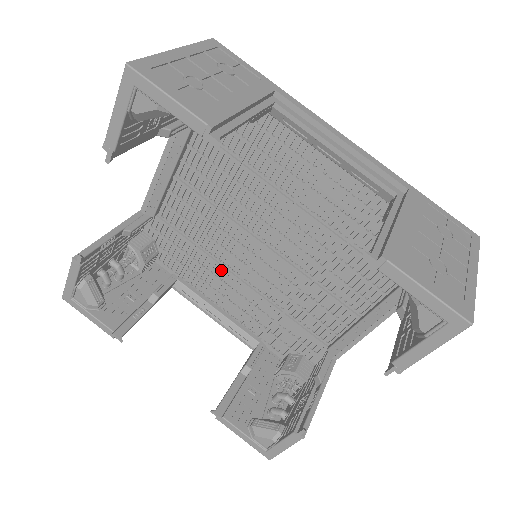
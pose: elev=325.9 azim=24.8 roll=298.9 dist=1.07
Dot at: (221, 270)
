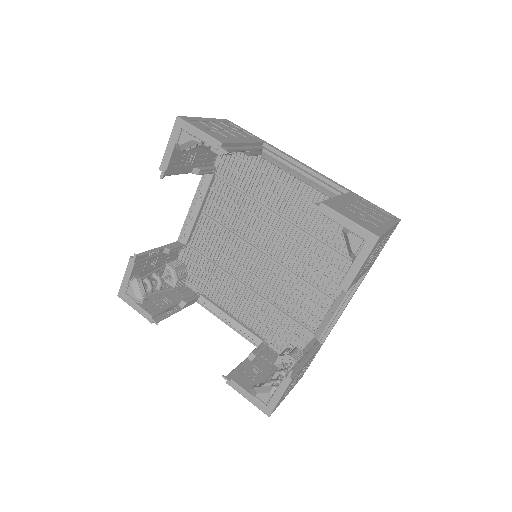
Dot at: (233, 282)
